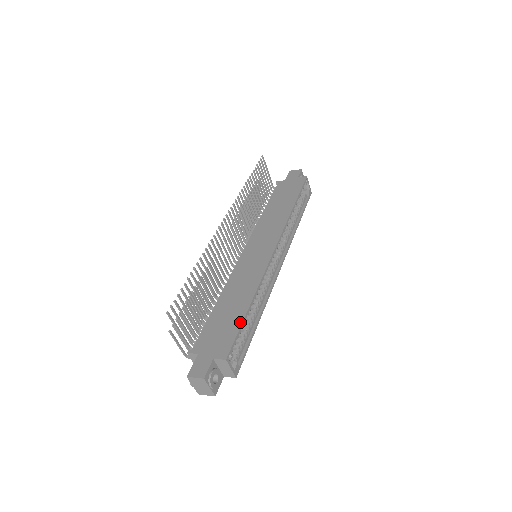
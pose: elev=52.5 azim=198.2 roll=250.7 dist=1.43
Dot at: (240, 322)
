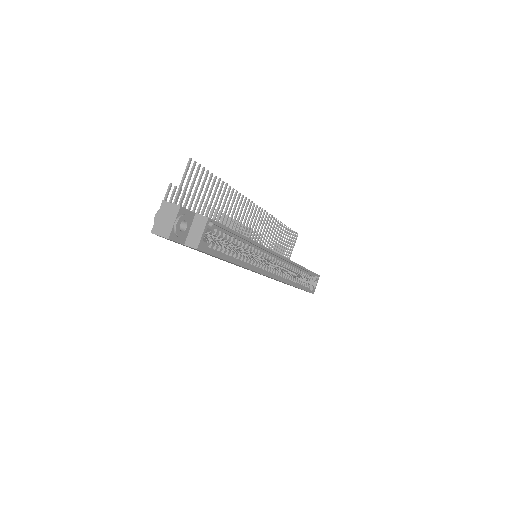
Dot at: occluded
